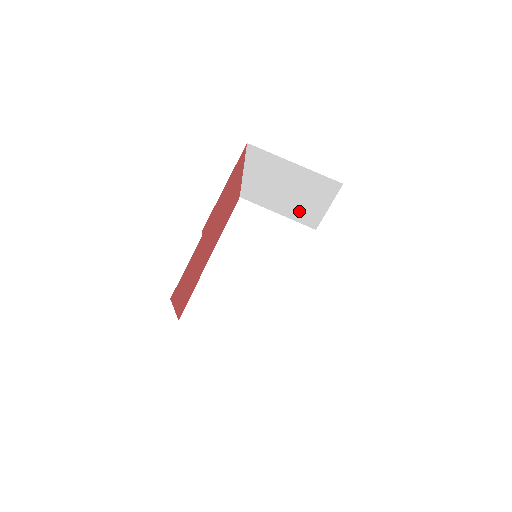
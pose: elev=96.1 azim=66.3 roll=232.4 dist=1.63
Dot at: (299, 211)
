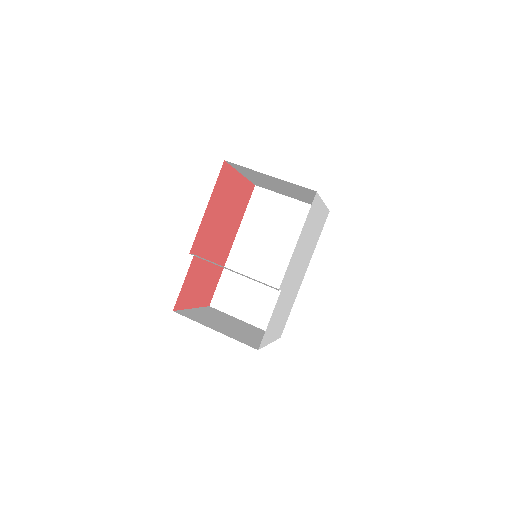
Dot at: (305, 199)
